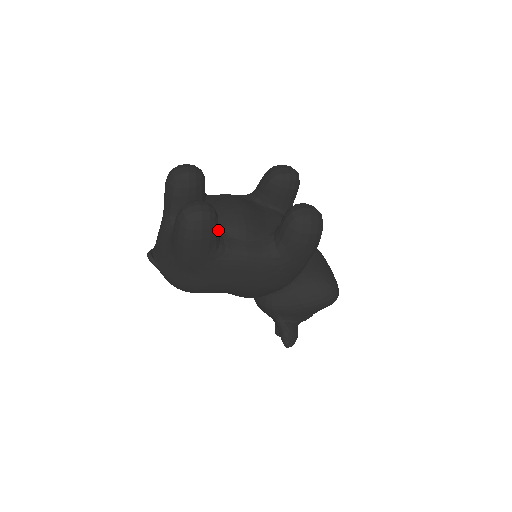
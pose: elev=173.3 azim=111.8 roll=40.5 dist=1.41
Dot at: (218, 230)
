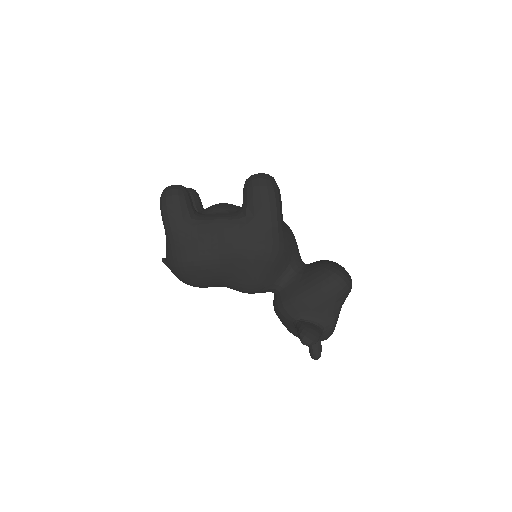
Dot at: (190, 202)
